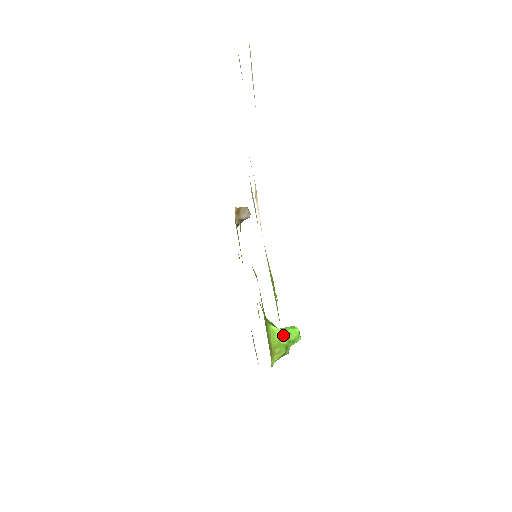
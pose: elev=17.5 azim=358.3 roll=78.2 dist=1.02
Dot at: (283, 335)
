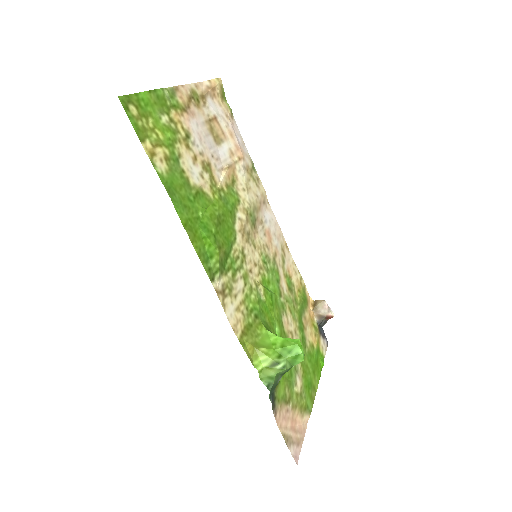
Dot at: (278, 341)
